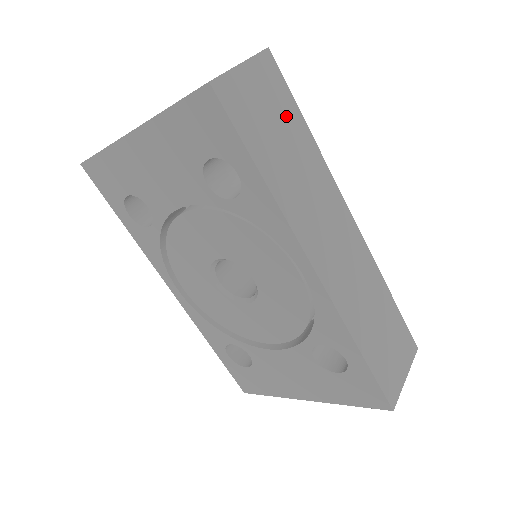
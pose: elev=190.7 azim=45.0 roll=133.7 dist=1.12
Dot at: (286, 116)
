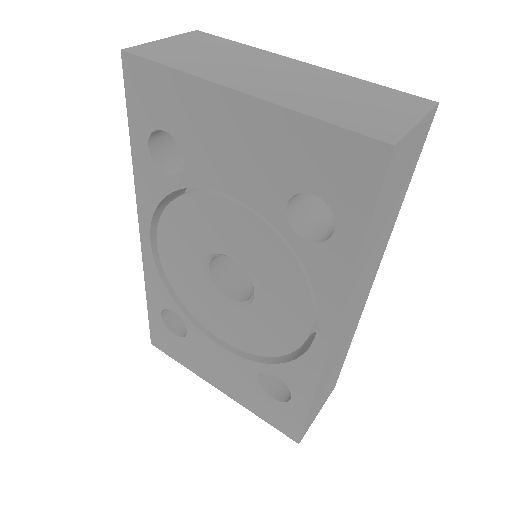
Dot at: (404, 184)
